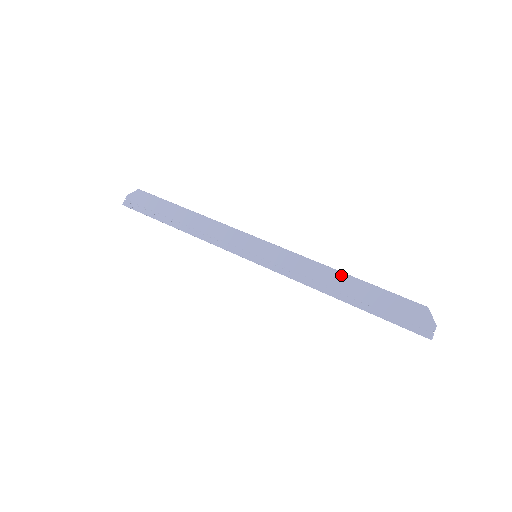
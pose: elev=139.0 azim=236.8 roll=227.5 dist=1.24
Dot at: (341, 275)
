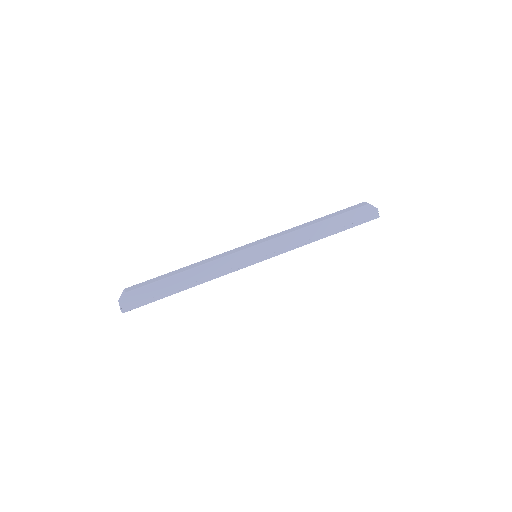
Dot at: (318, 225)
